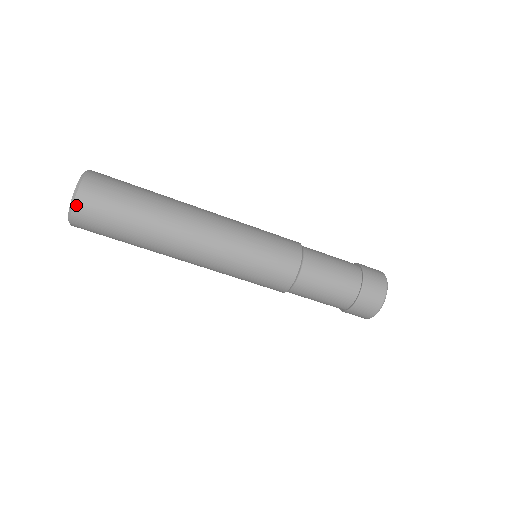
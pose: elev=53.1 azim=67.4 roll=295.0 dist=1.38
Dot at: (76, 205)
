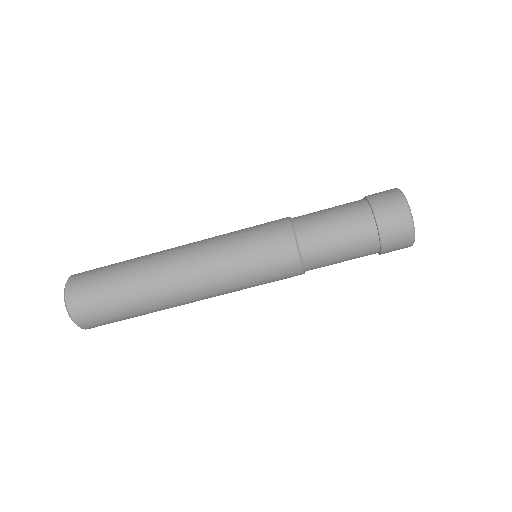
Dot at: (75, 319)
